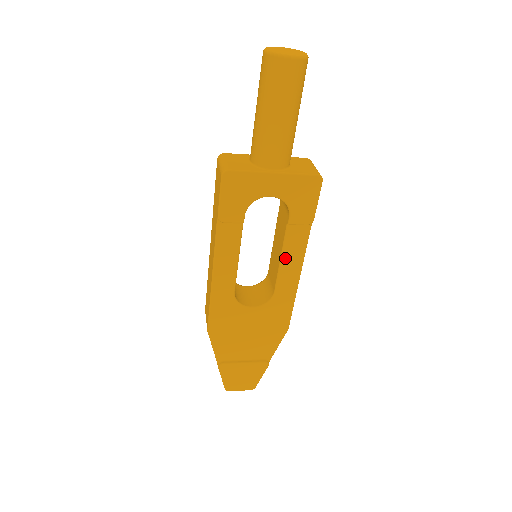
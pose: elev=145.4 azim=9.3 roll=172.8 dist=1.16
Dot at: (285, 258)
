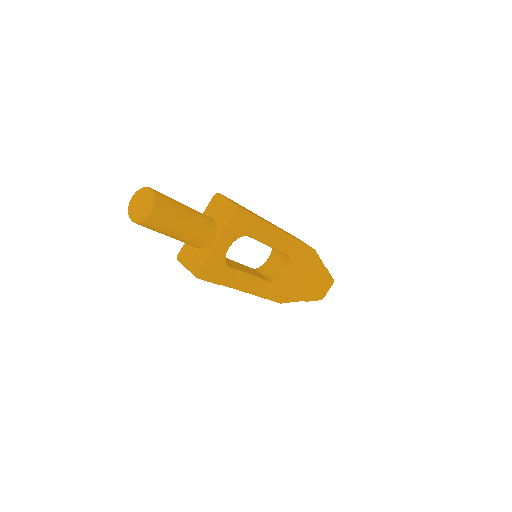
Dot at: (272, 244)
